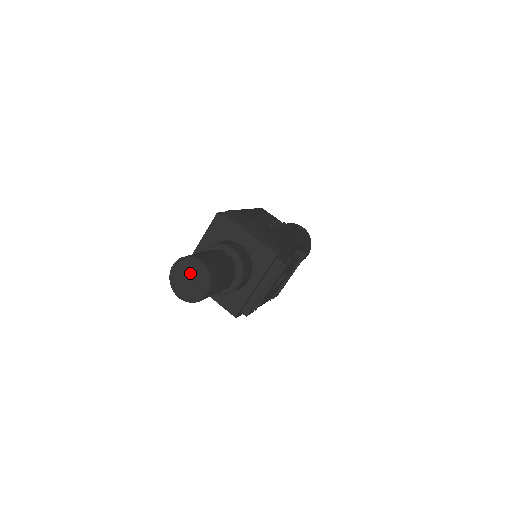
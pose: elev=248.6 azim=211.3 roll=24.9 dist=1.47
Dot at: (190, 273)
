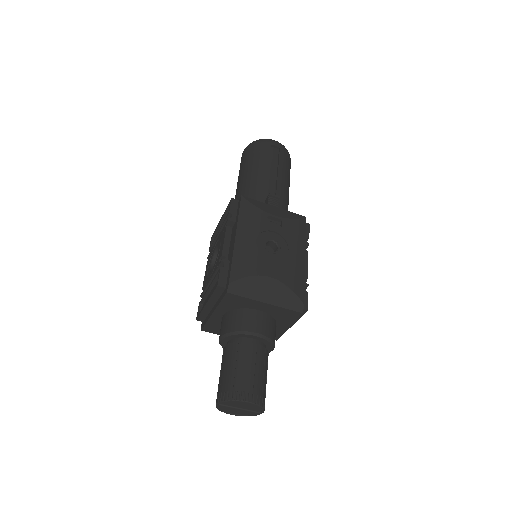
Dot at: (238, 406)
